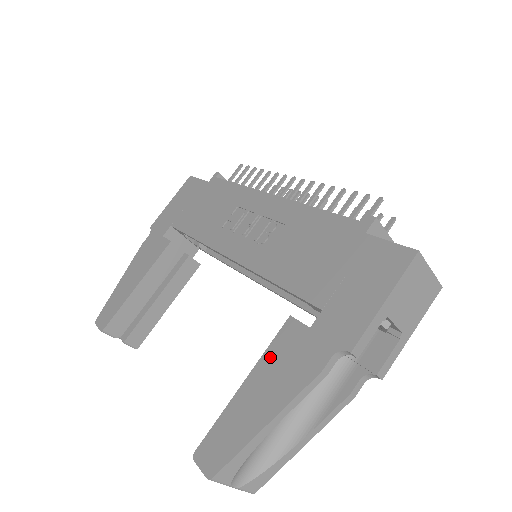
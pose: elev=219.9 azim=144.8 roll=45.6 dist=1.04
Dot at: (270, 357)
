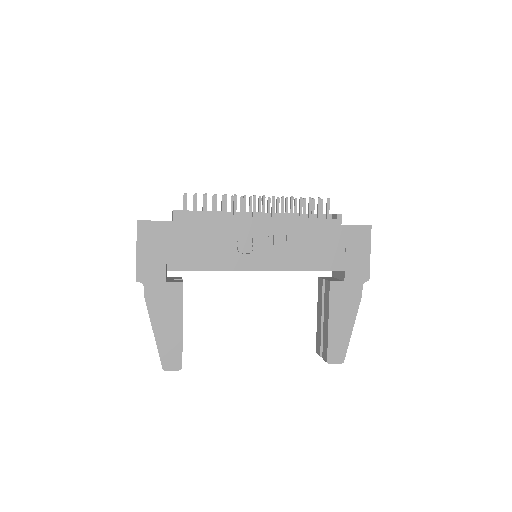
Dot at: (334, 304)
